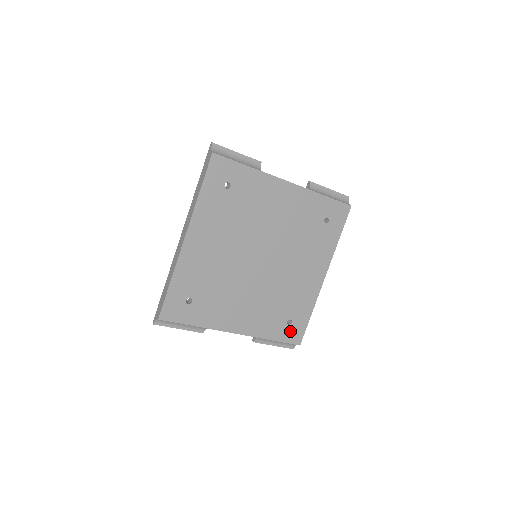
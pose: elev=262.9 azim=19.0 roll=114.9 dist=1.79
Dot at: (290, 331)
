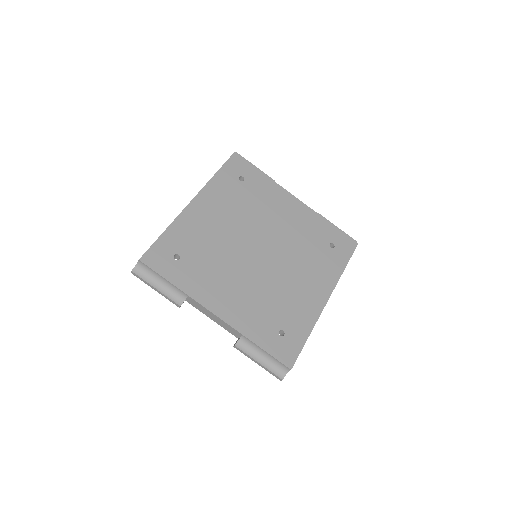
Dot at: (281, 345)
